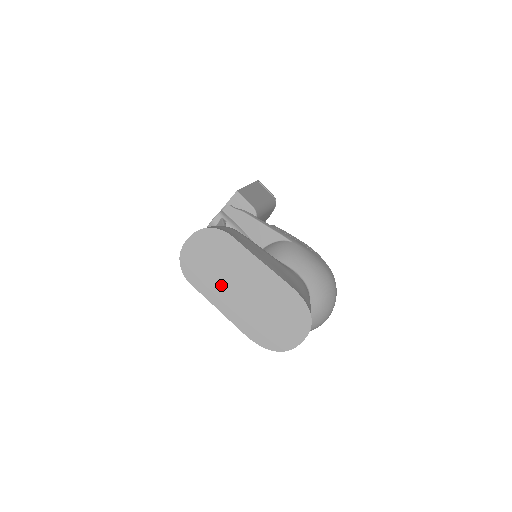
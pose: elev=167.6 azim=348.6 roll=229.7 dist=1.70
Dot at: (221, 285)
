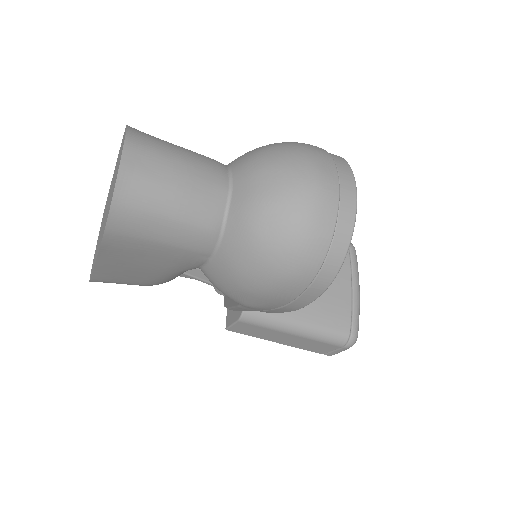
Dot at: occluded
